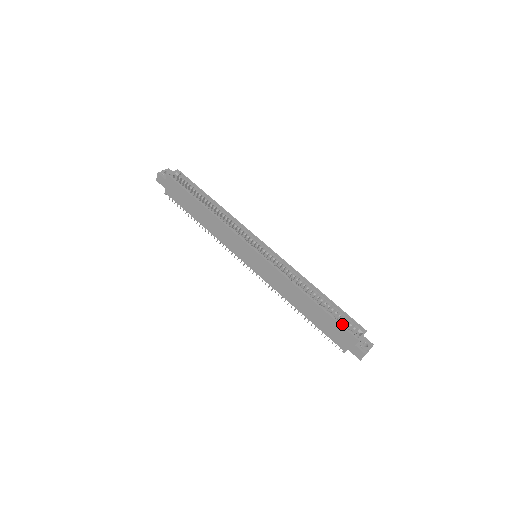
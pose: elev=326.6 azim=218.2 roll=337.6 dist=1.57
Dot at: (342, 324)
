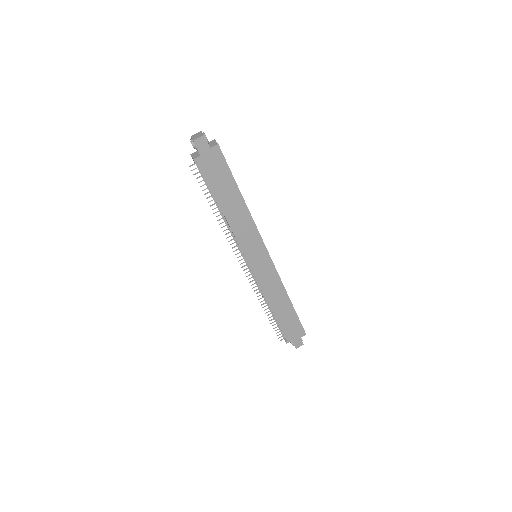
Dot at: (298, 322)
